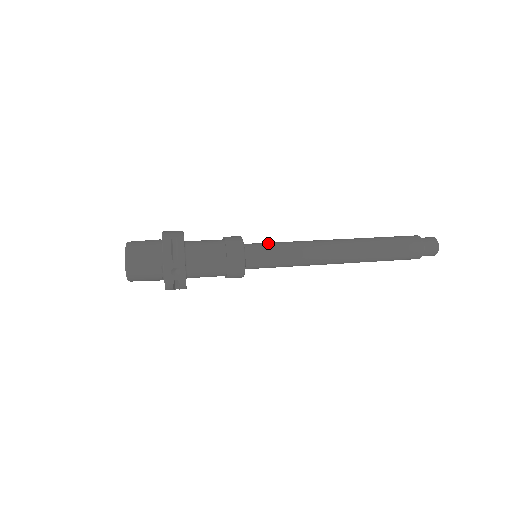
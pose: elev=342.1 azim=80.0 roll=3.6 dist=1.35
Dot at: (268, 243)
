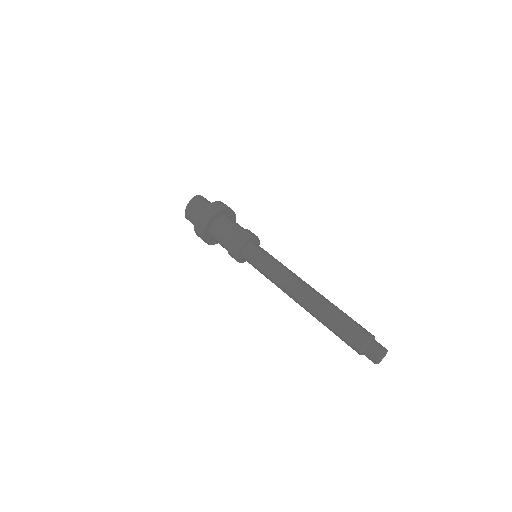
Dot at: (260, 257)
